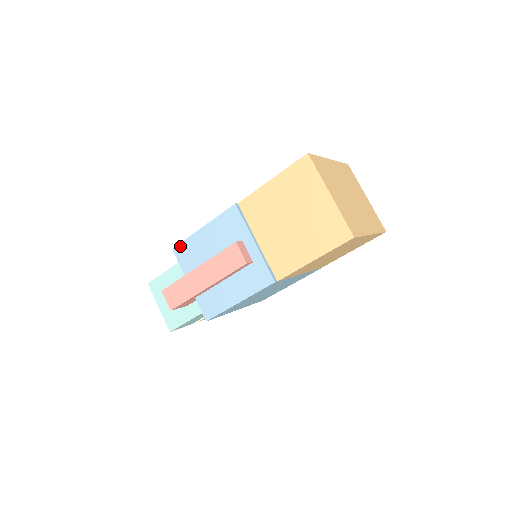
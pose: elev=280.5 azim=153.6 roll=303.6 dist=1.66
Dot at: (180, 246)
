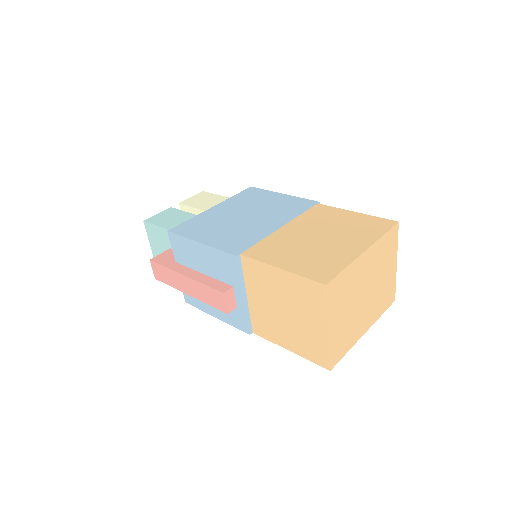
Dot at: (175, 236)
